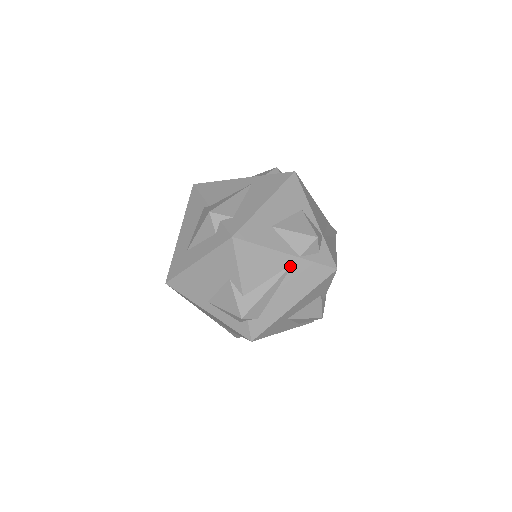
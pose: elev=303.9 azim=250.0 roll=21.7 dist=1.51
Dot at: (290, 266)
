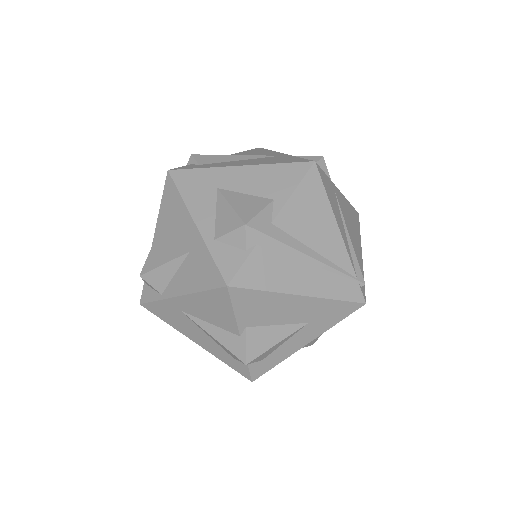
Dot at: (275, 156)
